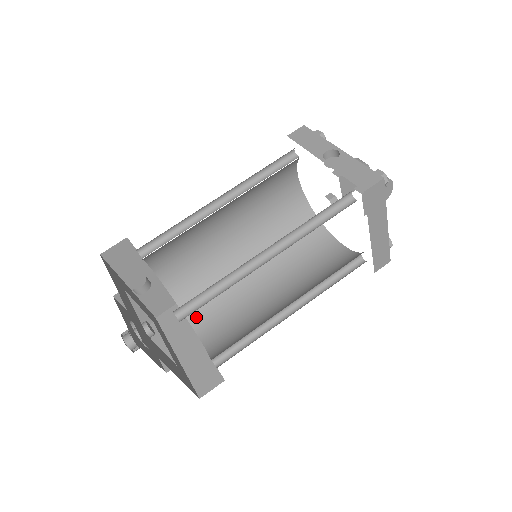
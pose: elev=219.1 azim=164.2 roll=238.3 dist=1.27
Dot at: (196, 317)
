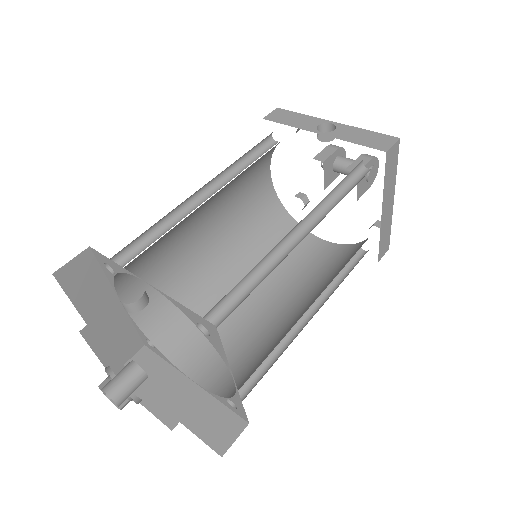
Dot at: (180, 354)
